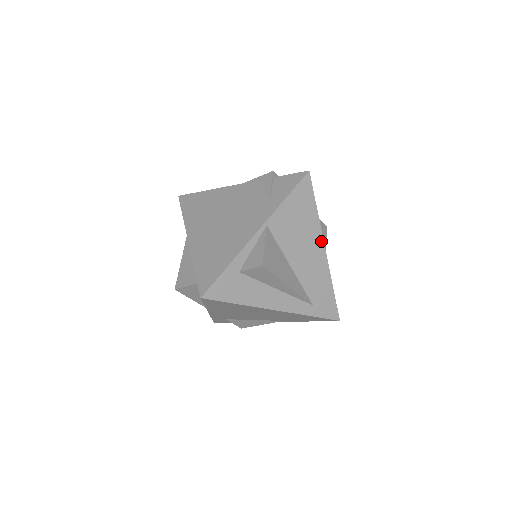
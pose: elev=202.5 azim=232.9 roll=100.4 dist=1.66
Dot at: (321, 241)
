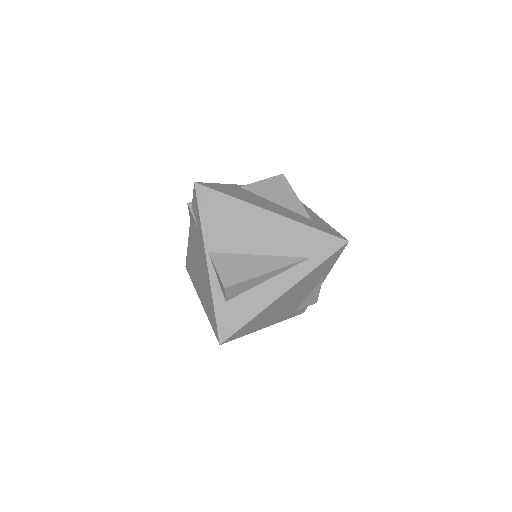
Dot at: (261, 211)
